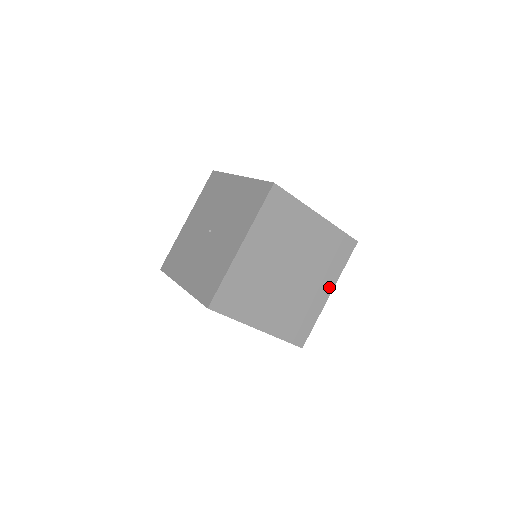
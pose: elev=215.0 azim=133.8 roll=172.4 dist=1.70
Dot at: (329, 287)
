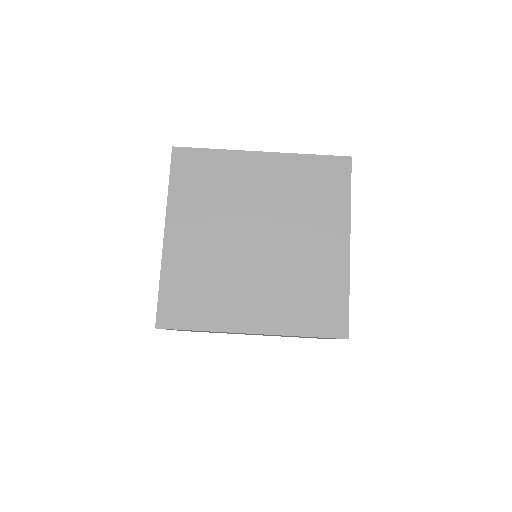
Dot at: (341, 235)
